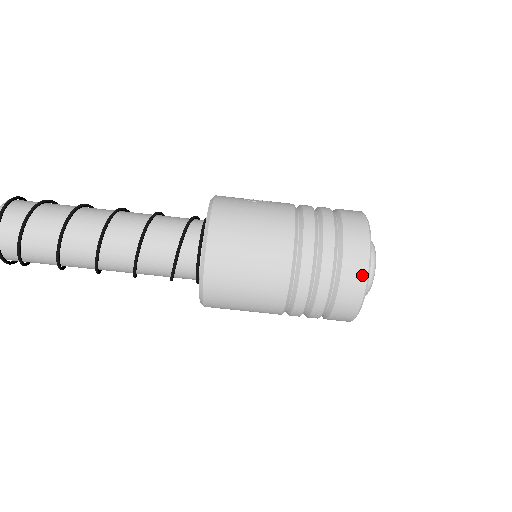
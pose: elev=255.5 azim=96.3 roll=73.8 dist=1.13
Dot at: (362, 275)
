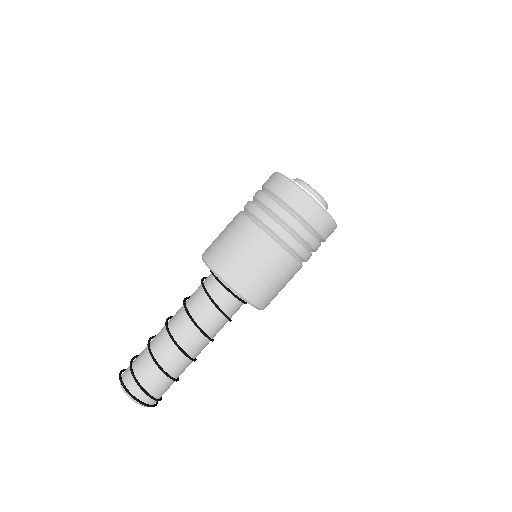
Dot at: (276, 177)
